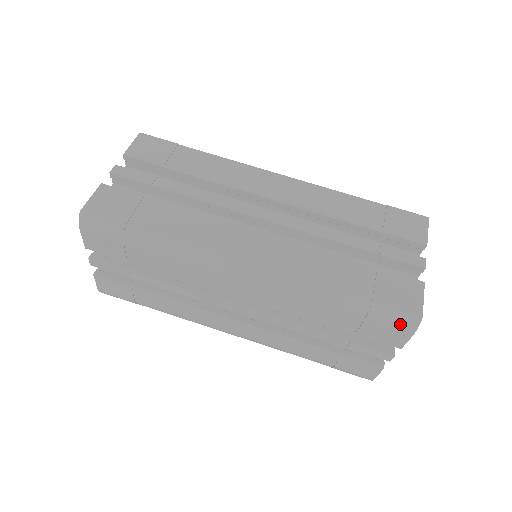
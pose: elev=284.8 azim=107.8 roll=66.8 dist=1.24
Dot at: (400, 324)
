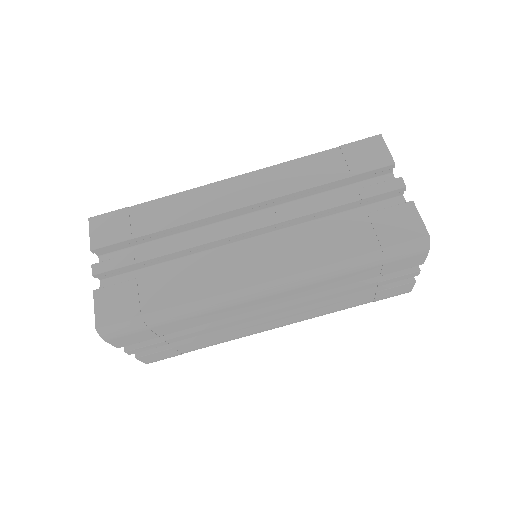
Dot at: (414, 251)
